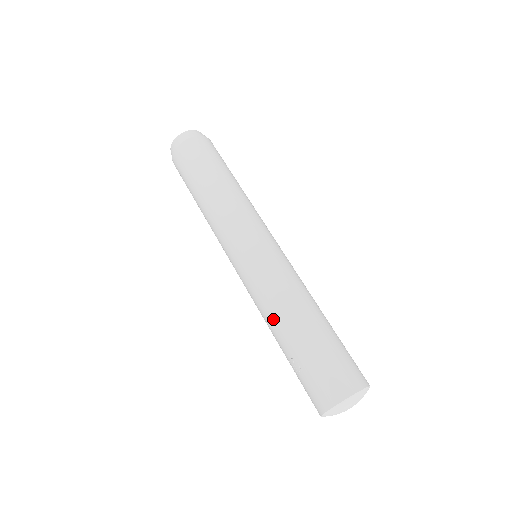
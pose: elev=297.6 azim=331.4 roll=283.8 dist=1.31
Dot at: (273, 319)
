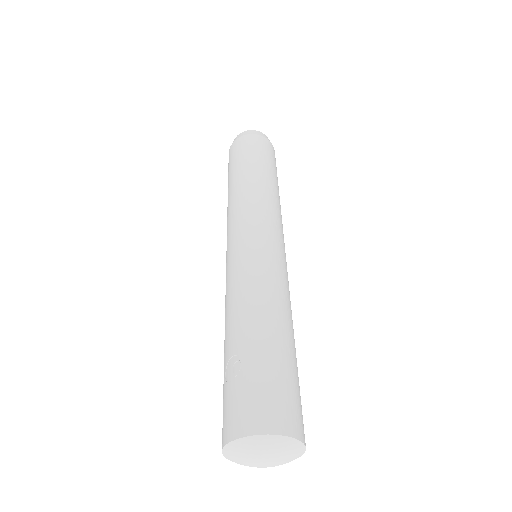
Dot at: (242, 307)
